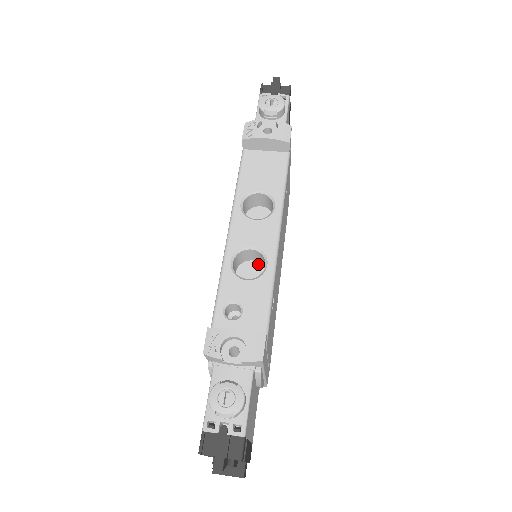
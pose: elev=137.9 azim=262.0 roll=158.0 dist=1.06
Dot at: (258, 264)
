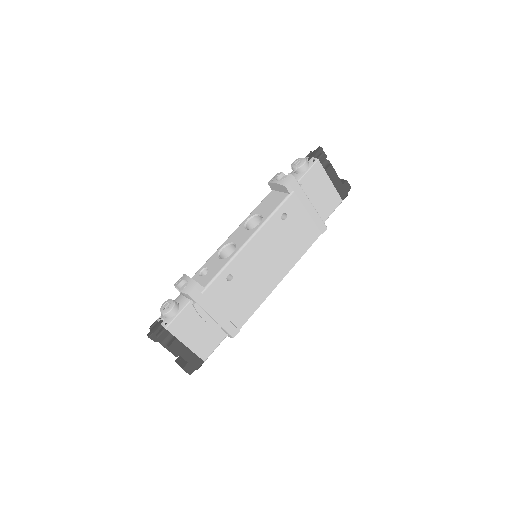
Dot at: occluded
